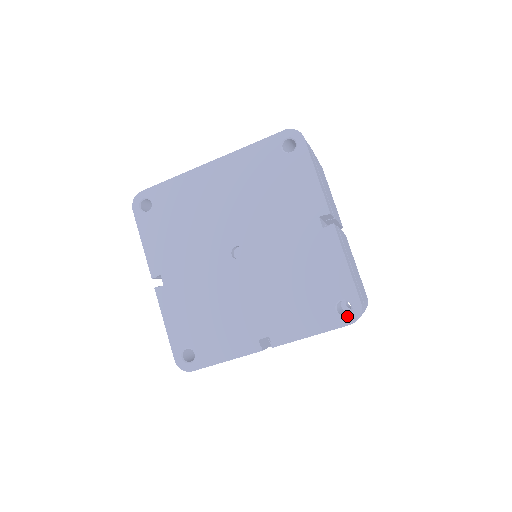
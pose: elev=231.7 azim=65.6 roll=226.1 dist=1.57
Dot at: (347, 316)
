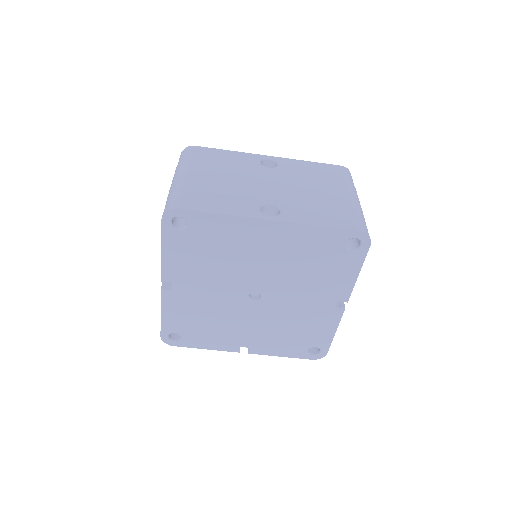
Dot at: (313, 356)
